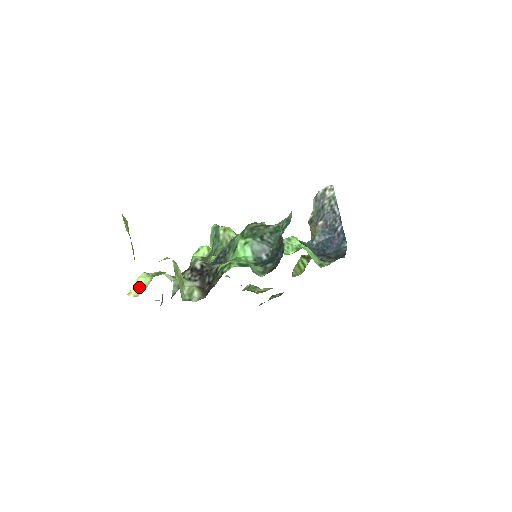
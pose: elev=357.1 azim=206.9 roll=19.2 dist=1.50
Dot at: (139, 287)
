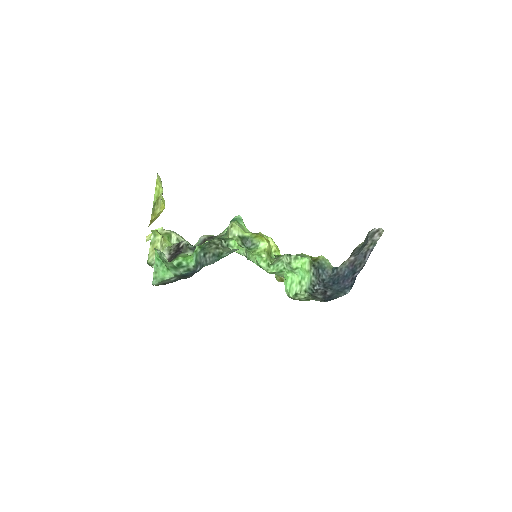
Dot at: occluded
